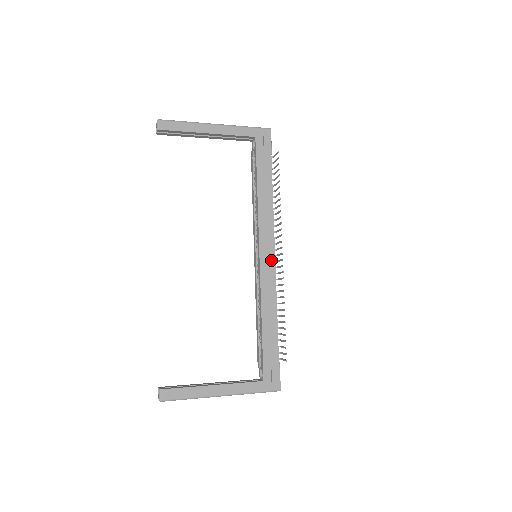
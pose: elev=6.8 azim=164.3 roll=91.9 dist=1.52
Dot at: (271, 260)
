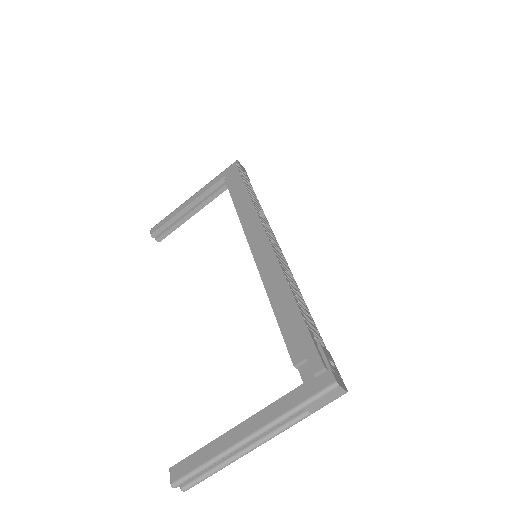
Dot at: (264, 243)
